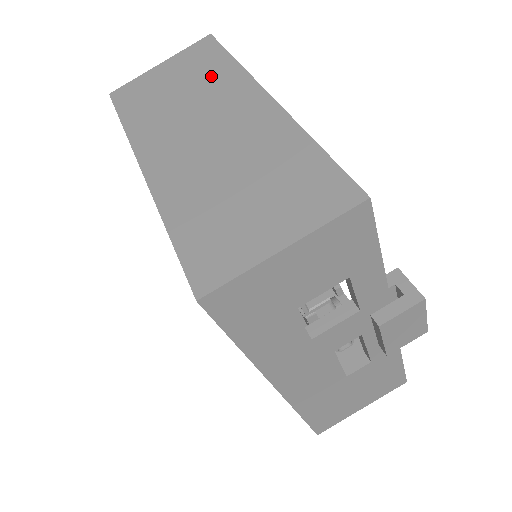
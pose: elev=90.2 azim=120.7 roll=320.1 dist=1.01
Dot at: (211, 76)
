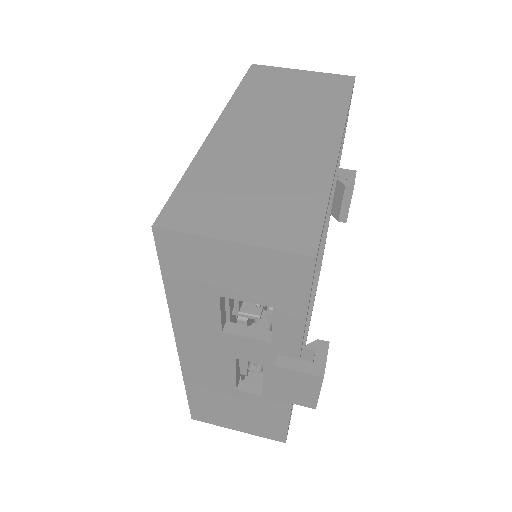
Dot at: (322, 104)
